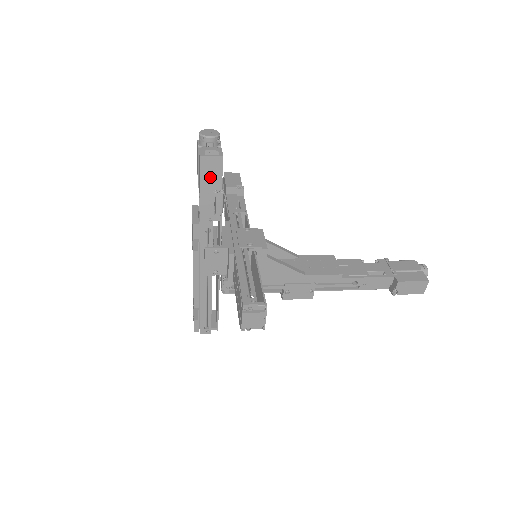
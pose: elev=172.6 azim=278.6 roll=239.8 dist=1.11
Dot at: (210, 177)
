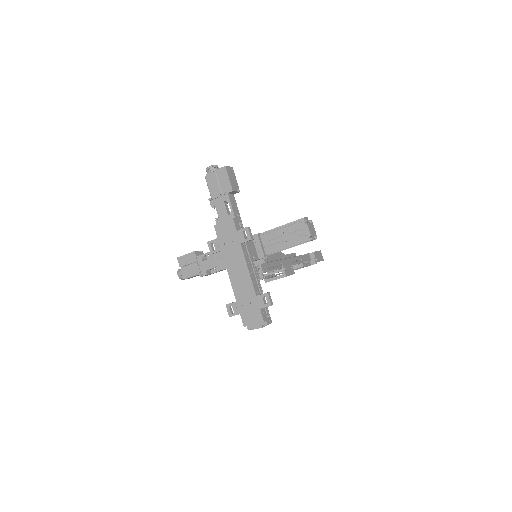
Dot at: (233, 180)
